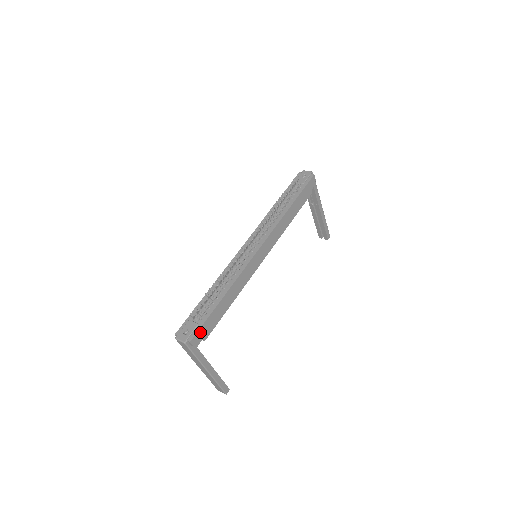
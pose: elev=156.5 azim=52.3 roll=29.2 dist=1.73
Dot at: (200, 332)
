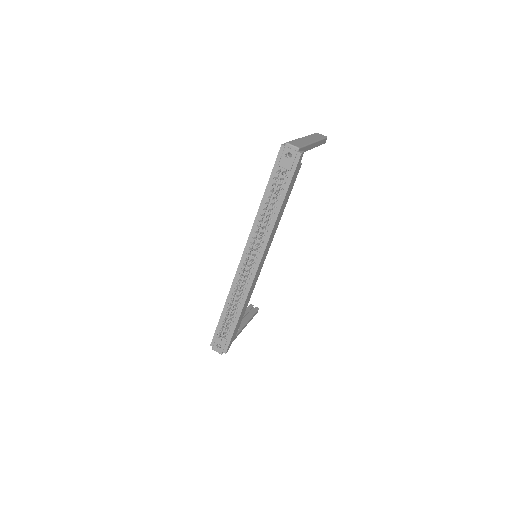
Dot at: (230, 343)
